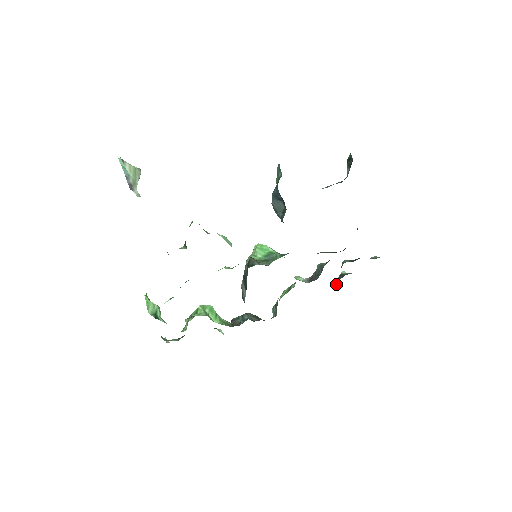
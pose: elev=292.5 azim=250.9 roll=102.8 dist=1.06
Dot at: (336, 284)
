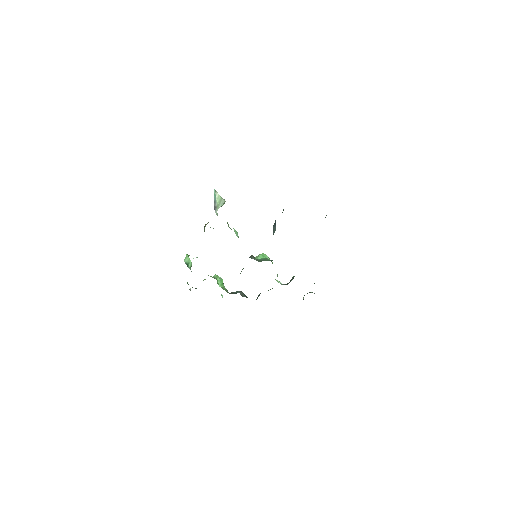
Dot at: (303, 297)
